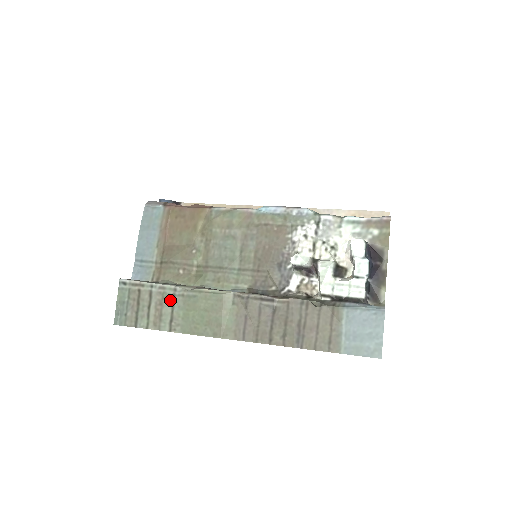
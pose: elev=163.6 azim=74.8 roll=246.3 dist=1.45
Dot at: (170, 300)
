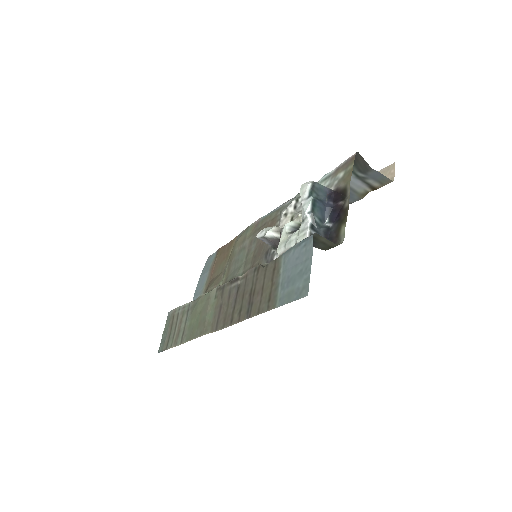
Dot at: (186, 315)
